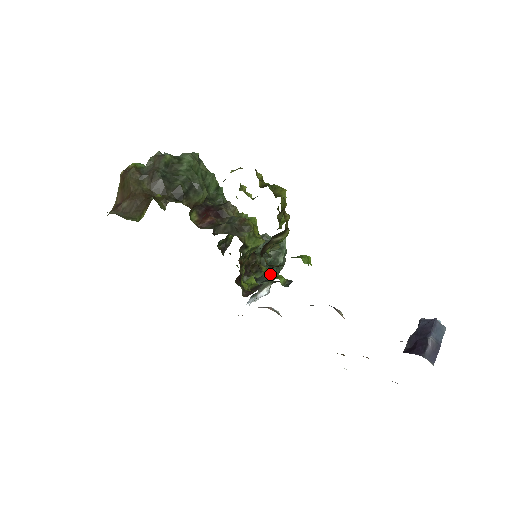
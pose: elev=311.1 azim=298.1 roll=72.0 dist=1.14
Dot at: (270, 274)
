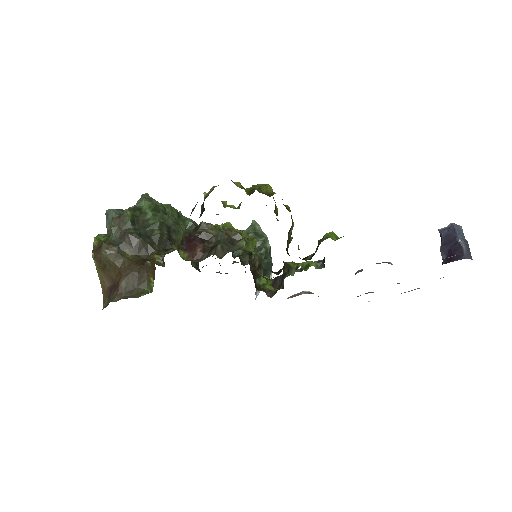
Dot at: (302, 266)
